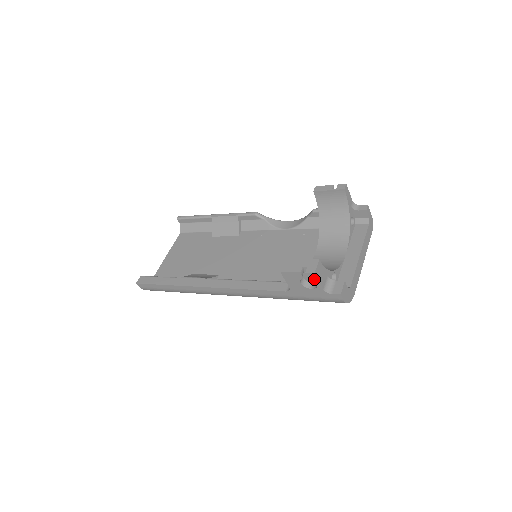
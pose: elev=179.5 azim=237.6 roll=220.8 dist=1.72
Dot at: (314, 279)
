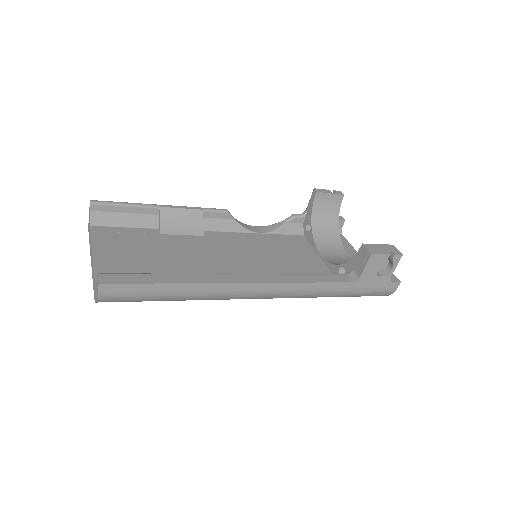
Dot at: (395, 263)
